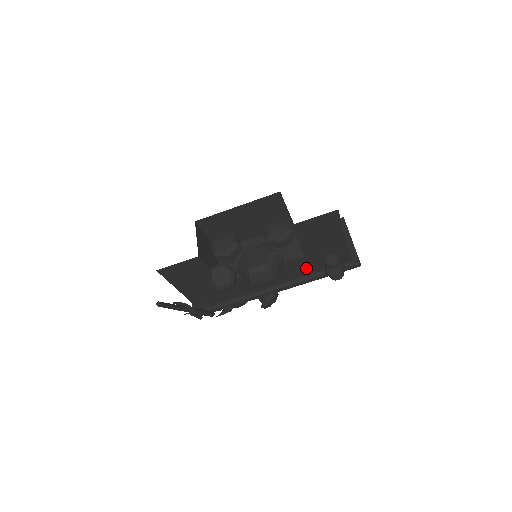
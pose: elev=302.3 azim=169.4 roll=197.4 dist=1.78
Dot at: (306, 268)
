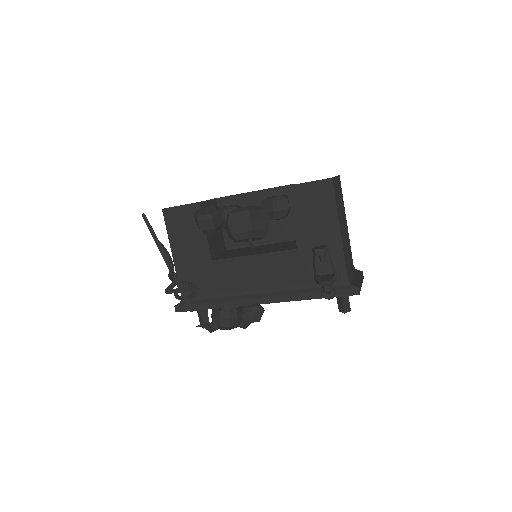
Dot at: (298, 274)
